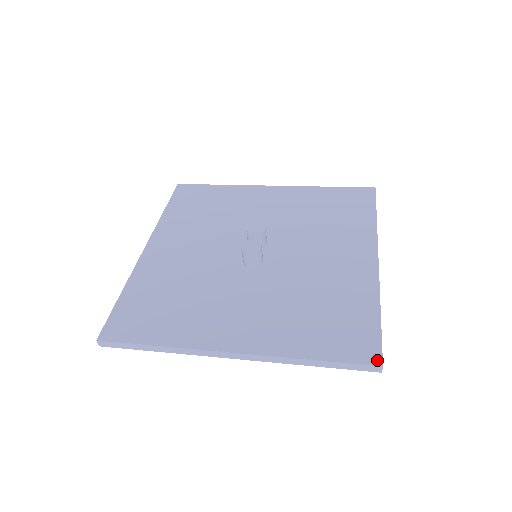
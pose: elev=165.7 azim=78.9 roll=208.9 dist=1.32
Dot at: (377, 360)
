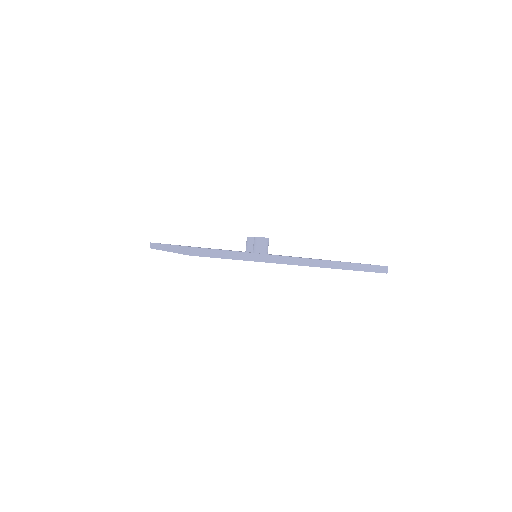
Dot at: occluded
